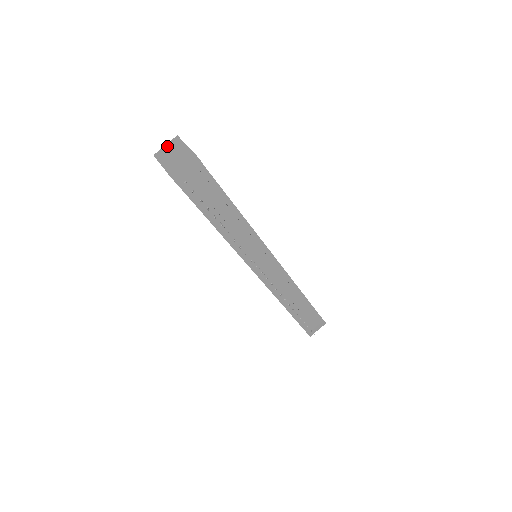
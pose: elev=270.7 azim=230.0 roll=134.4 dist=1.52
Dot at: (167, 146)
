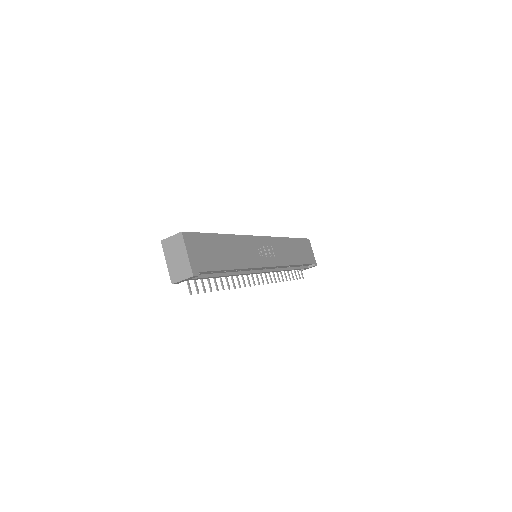
Dot at: (172, 240)
